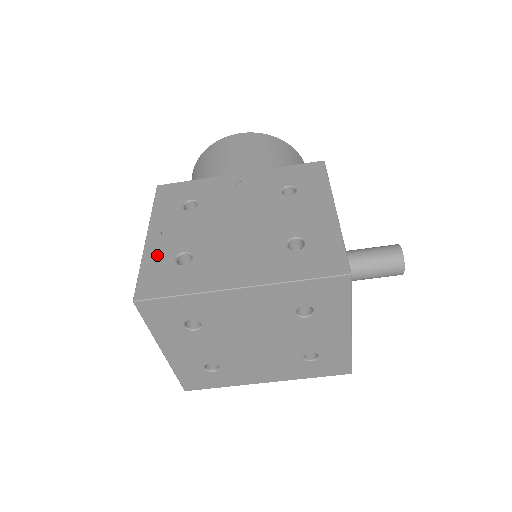
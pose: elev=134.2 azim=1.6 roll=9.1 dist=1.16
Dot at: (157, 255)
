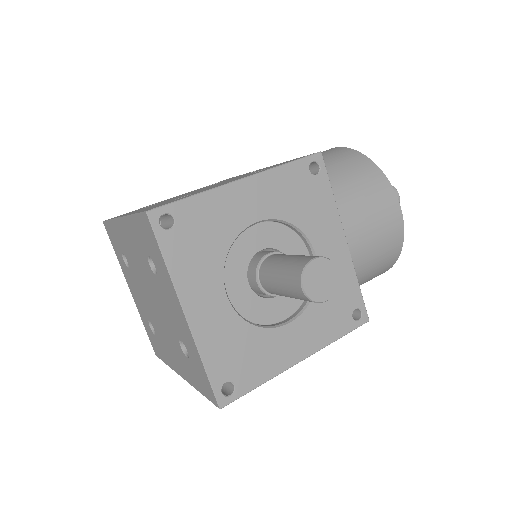
Dot at: occluded
